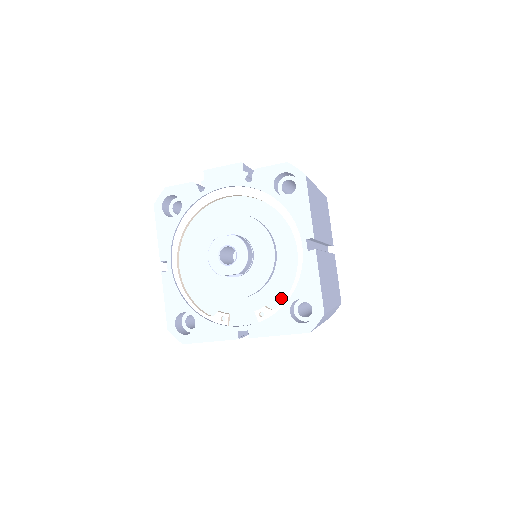
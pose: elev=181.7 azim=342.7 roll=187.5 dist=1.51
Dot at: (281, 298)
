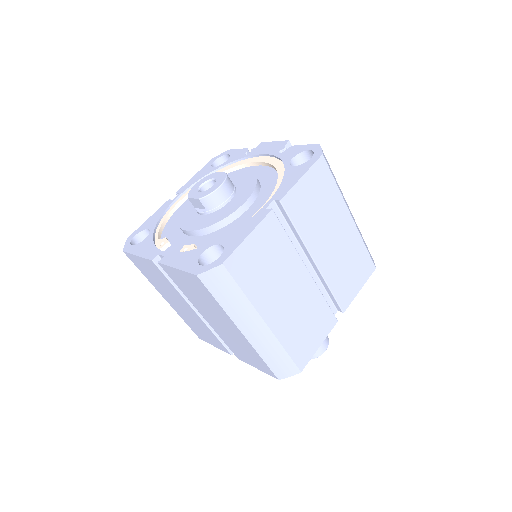
Dot at: occluded
